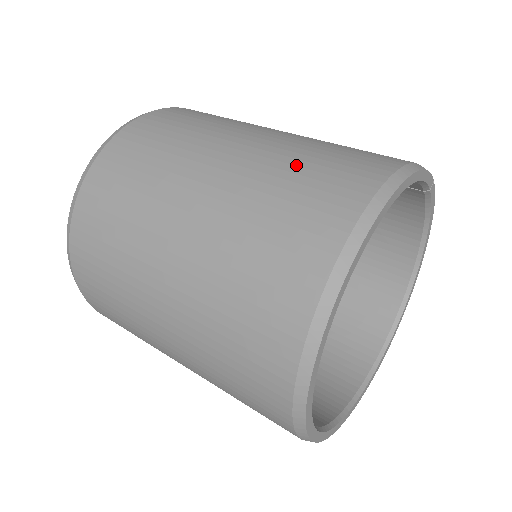
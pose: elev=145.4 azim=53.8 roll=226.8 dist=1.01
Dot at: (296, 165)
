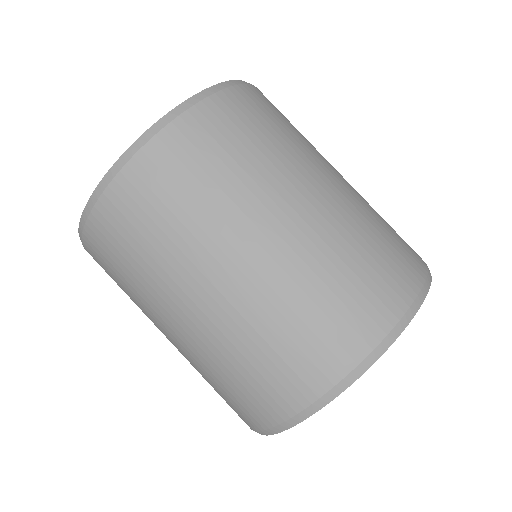
Dot at: (368, 234)
